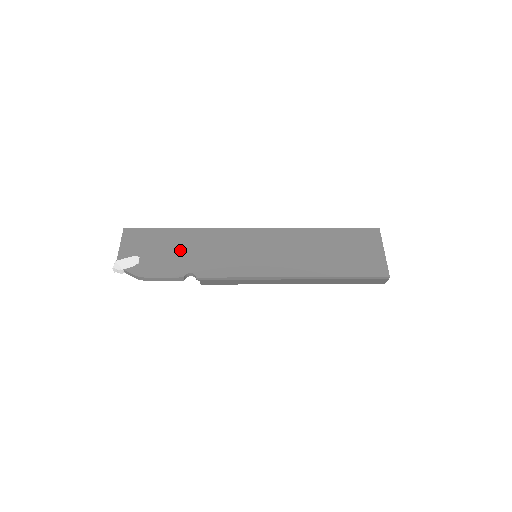
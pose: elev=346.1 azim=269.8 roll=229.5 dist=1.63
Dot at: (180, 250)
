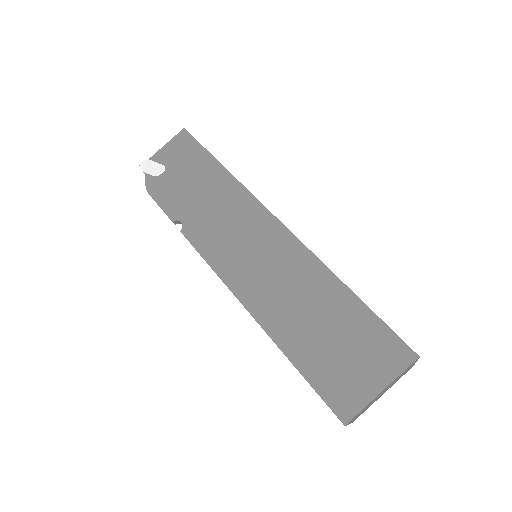
Dot at: (198, 190)
